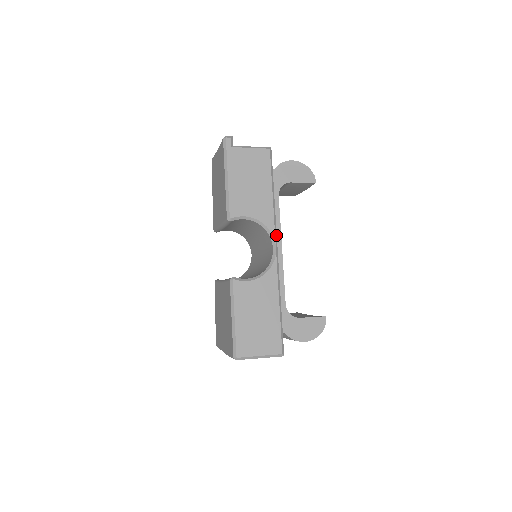
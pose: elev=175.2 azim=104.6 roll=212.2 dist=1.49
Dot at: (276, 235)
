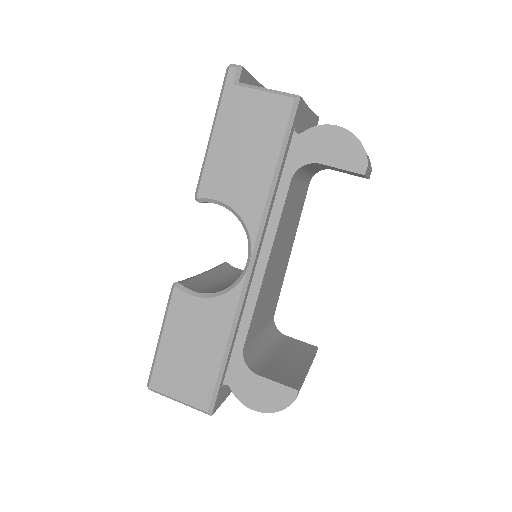
Dot at: (258, 243)
